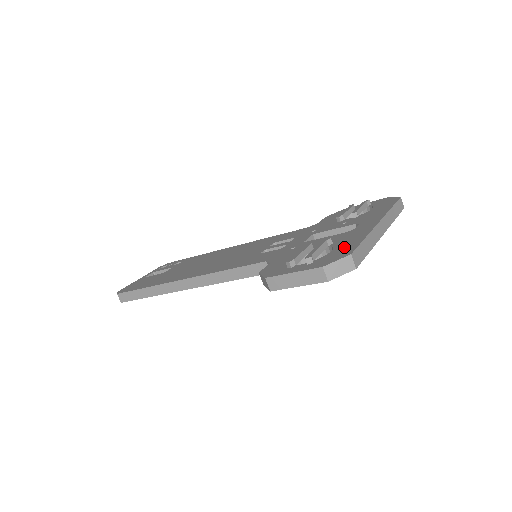
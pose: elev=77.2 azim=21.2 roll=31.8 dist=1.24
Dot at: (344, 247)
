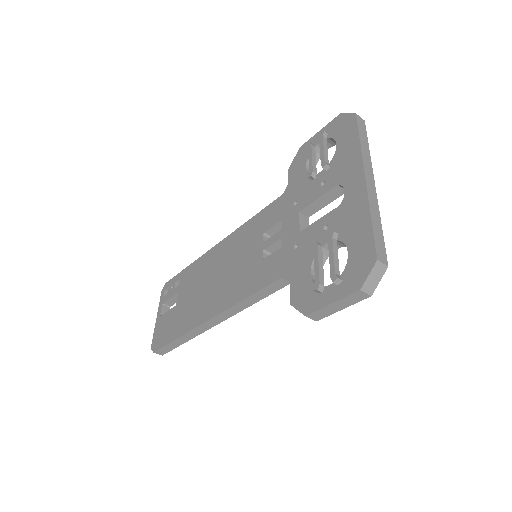
Dot at: (358, 244)
